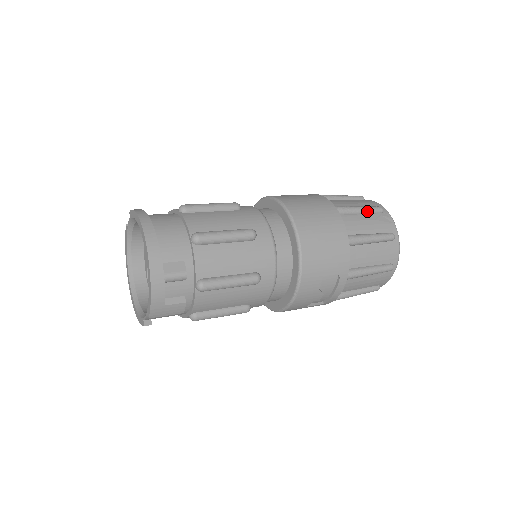
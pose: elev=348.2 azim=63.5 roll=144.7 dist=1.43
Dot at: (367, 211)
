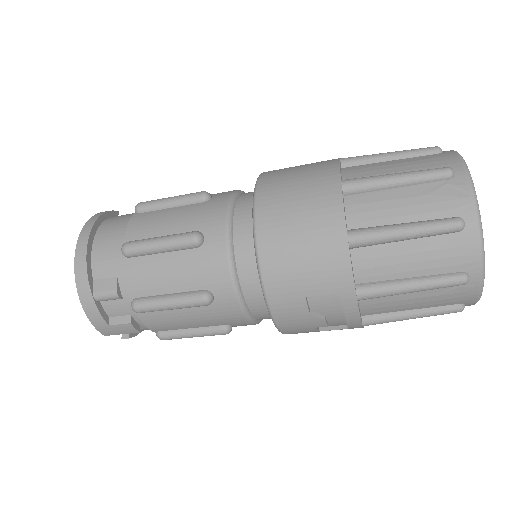
Dot at: (410, 180)
